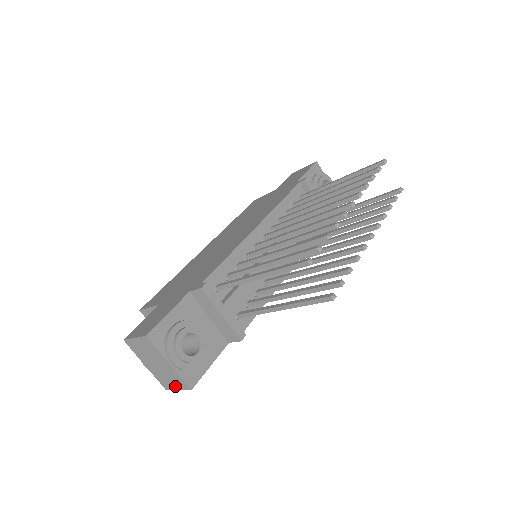
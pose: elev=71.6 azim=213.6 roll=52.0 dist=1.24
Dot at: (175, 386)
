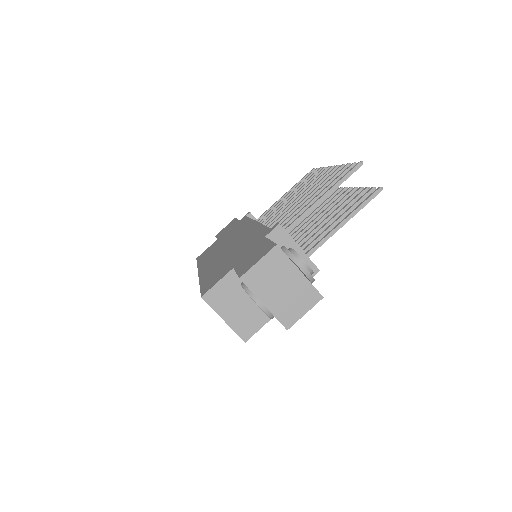
Dot at: (302, 309)
